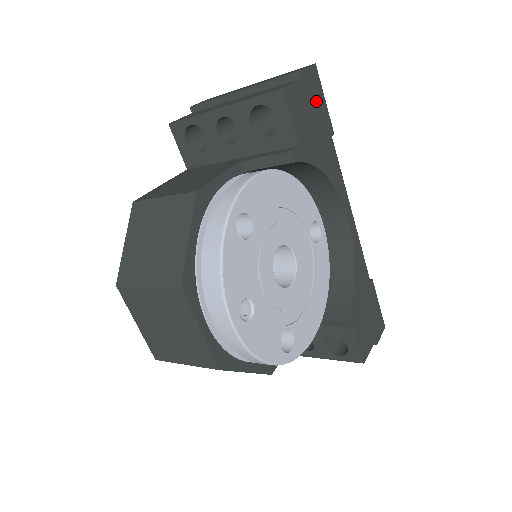
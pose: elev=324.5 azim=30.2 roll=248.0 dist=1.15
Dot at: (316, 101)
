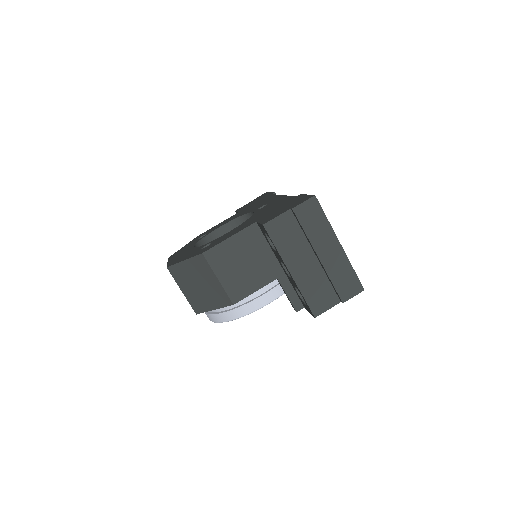
Dot at: occluded
